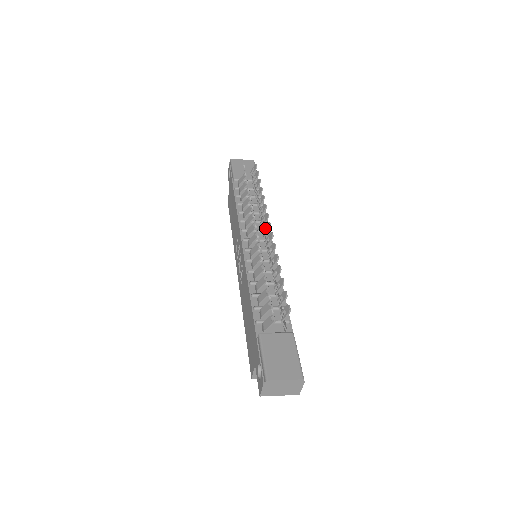
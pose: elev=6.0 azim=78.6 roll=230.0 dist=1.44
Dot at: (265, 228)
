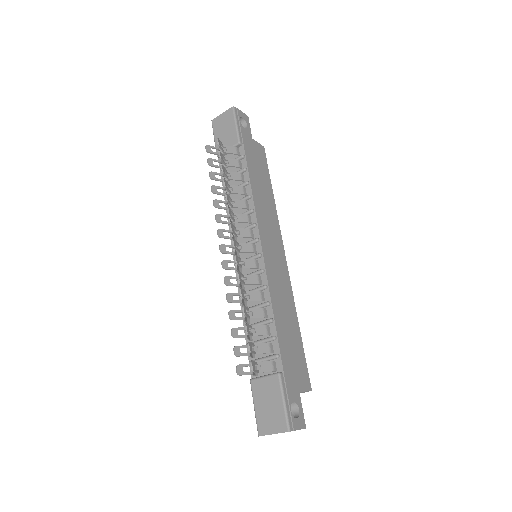
Dot at: (235, 243)
